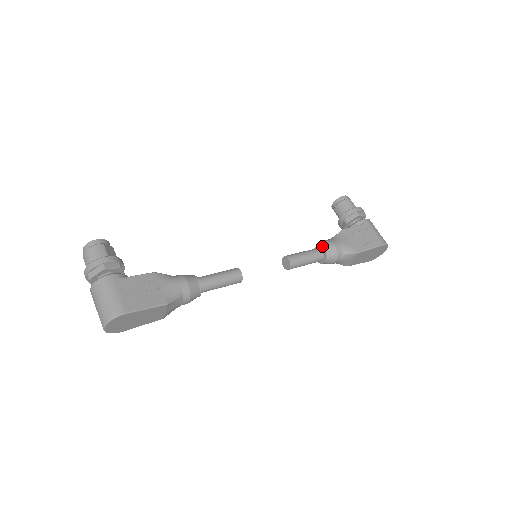
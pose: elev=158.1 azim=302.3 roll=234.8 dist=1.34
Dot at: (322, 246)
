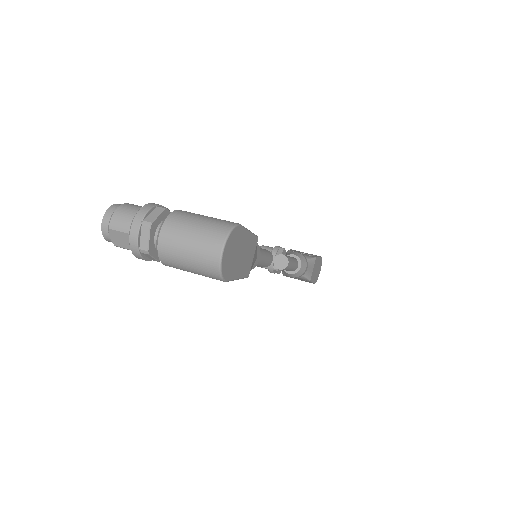
Dot at: (290, 254)
